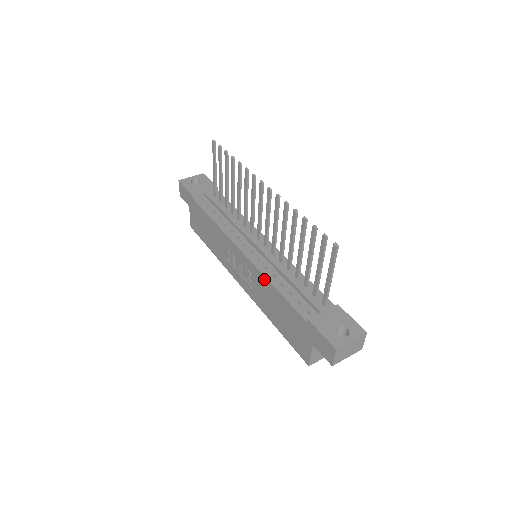
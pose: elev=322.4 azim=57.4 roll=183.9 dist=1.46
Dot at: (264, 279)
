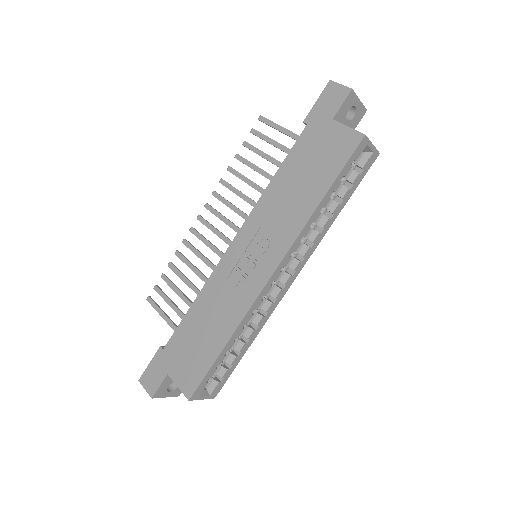
Dot at: (263, 199)
